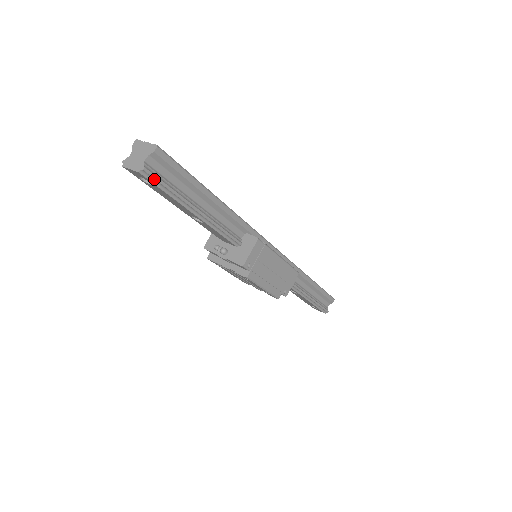
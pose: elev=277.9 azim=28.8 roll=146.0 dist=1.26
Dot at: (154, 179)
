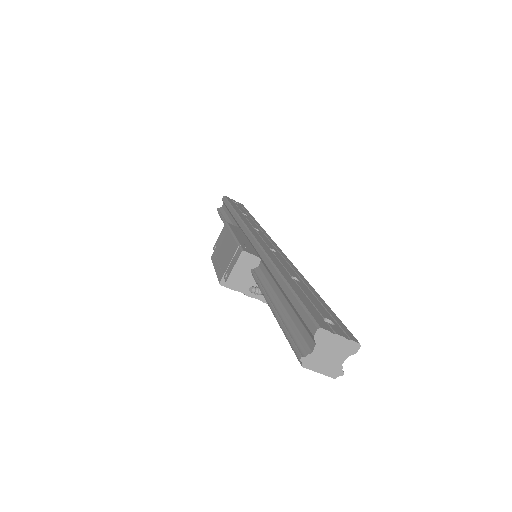
Dot at: occluded
